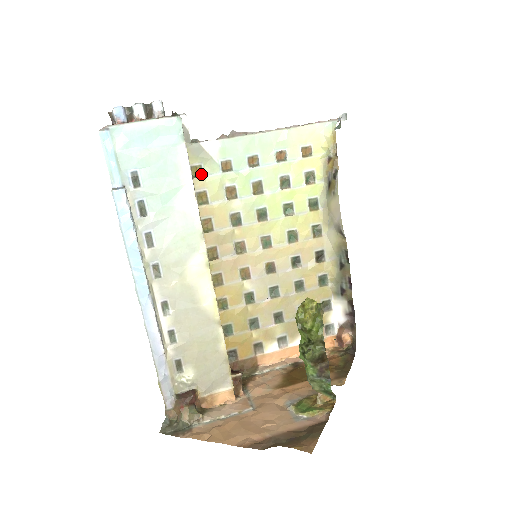
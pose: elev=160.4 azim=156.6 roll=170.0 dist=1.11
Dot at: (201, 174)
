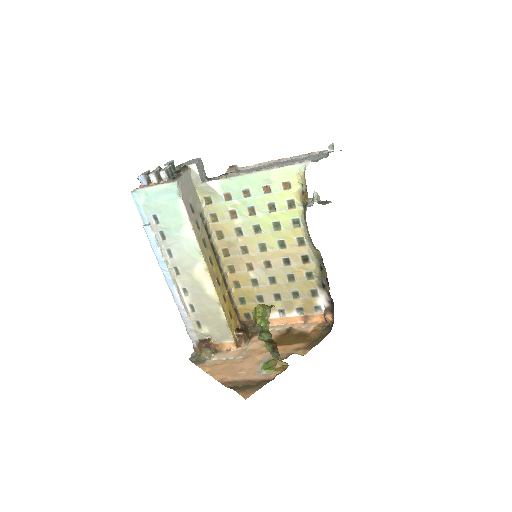
Dot at: (211, 202)
